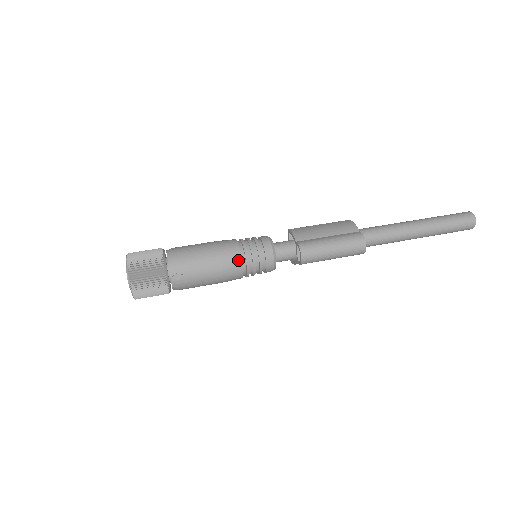
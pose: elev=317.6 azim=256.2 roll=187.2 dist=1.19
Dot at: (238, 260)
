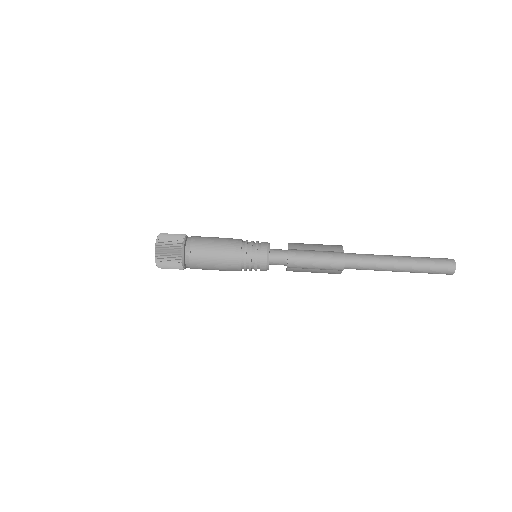
Dot at: (238, 252)
